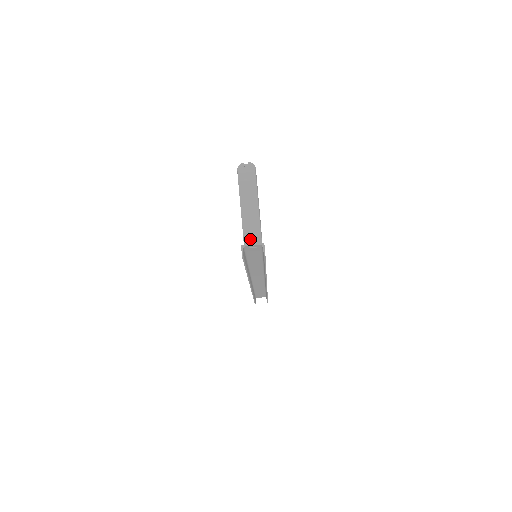
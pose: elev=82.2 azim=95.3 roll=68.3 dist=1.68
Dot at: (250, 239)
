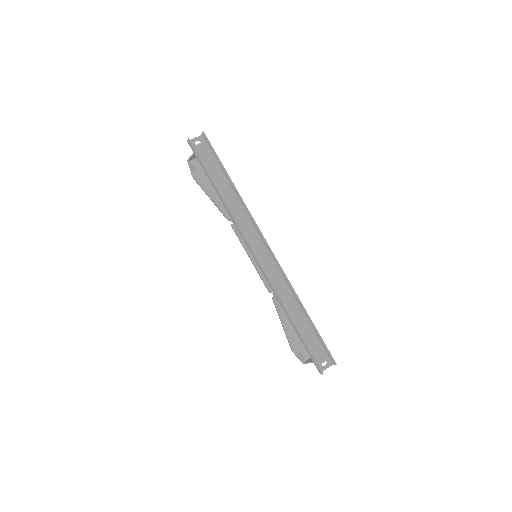
Dot at: occluded
